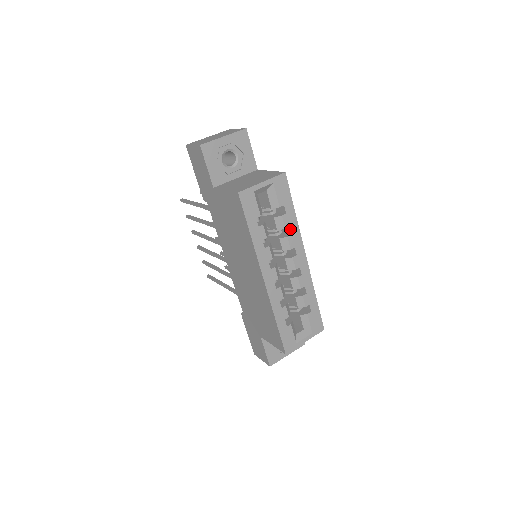
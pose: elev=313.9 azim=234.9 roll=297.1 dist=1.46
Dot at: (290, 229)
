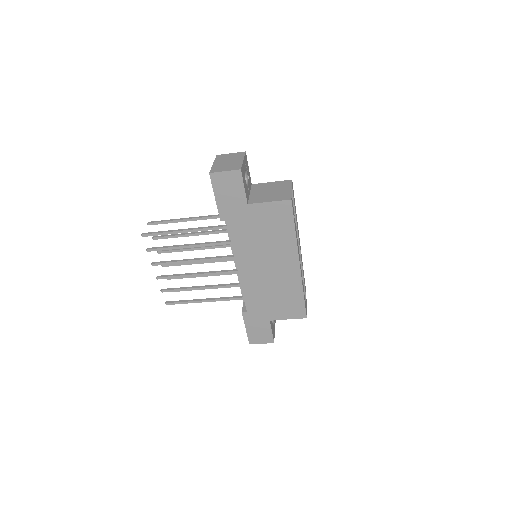
Dot at: occluded
